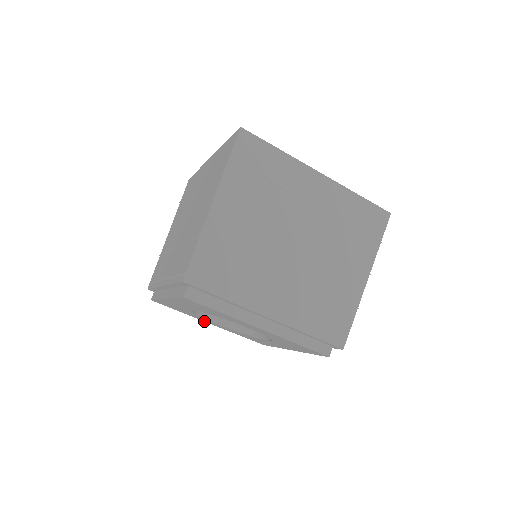
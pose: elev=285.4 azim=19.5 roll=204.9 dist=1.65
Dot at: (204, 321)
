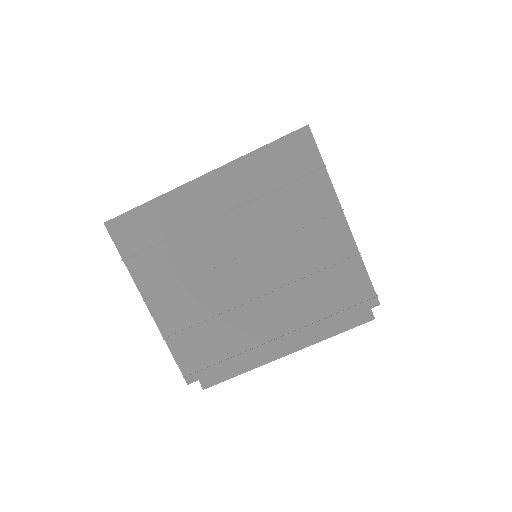
Dot at: occluded
